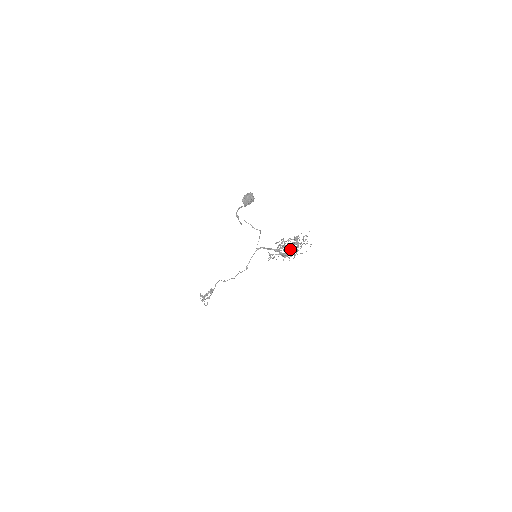
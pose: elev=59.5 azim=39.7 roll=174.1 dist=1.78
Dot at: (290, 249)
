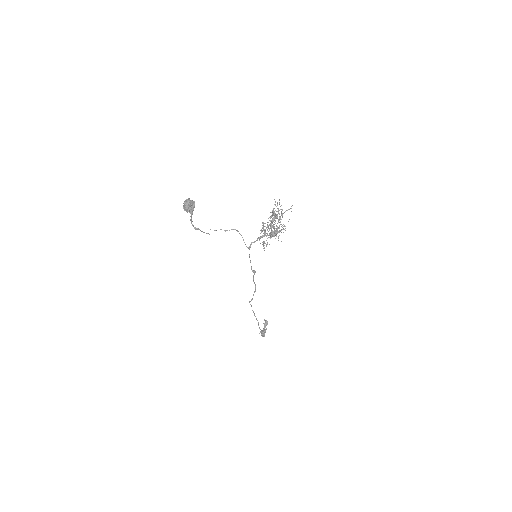
Dot at: occluded
